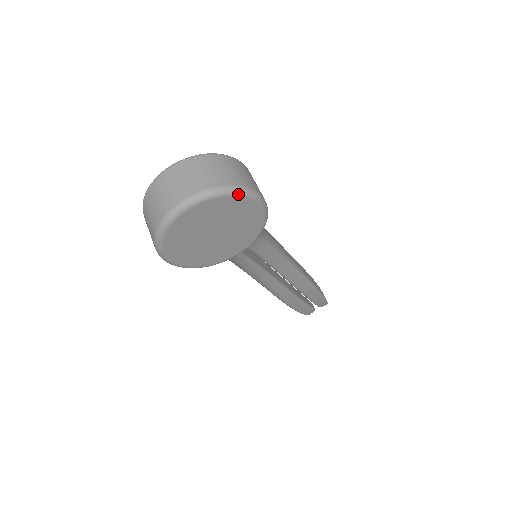
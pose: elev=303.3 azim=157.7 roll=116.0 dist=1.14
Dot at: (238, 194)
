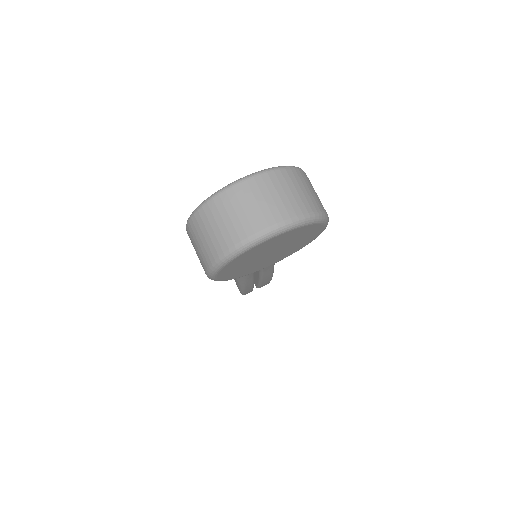
Dot at: (320, 222)
